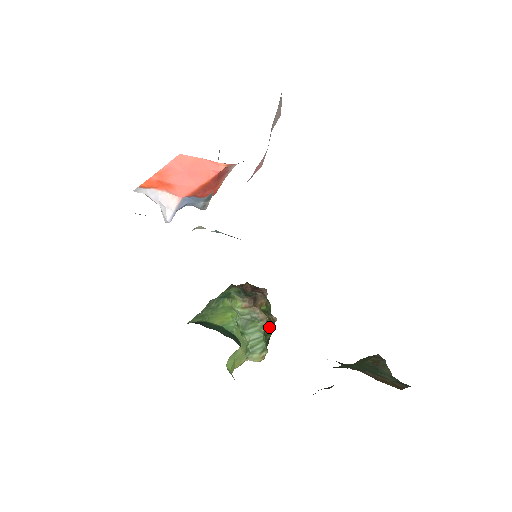
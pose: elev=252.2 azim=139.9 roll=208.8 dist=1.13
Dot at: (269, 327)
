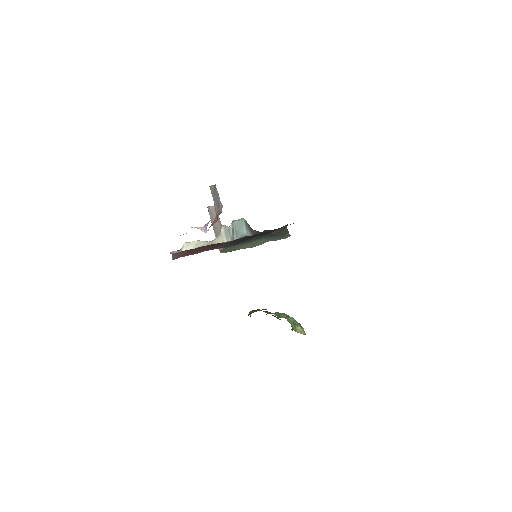
Dot at: occluded
